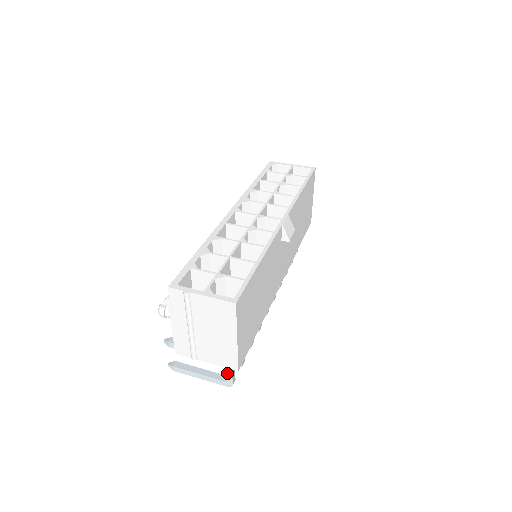
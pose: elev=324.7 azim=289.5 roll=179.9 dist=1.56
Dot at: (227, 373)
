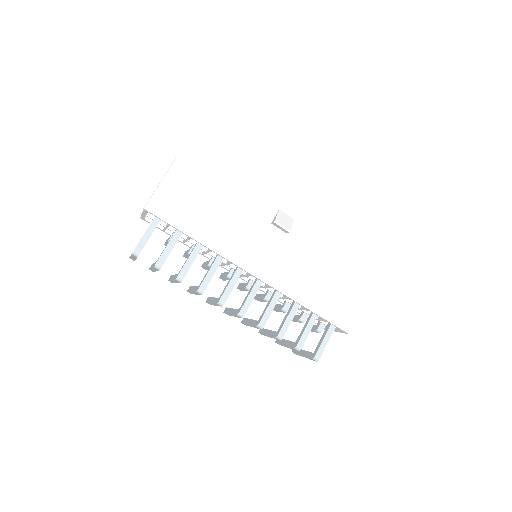
Dot at: (142, 238)
